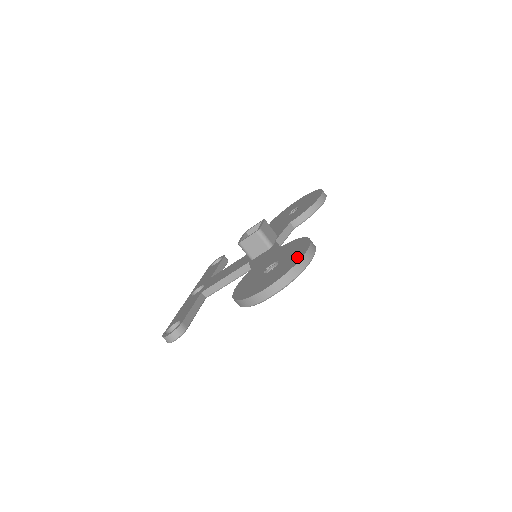
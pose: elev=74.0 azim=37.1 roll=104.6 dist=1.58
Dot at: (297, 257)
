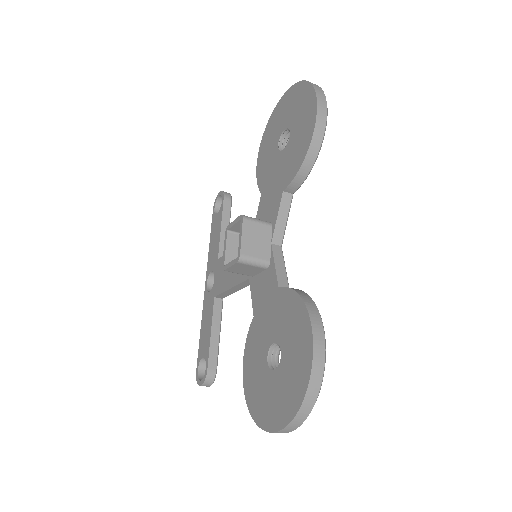
Dot at: (300, 381)
